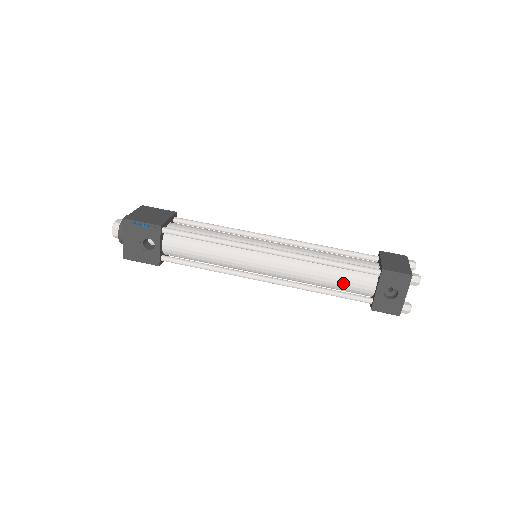
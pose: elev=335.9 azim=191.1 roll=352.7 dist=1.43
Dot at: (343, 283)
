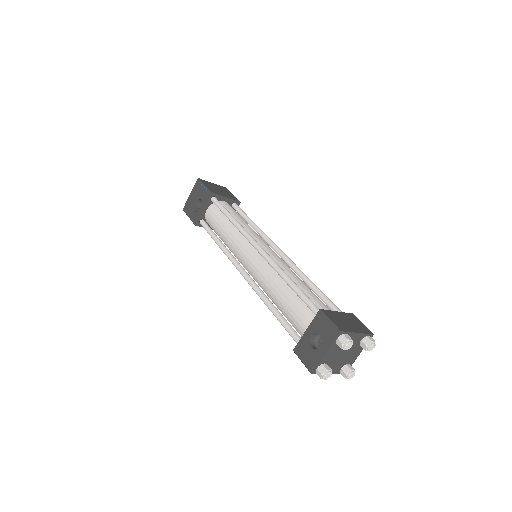
Dot at: (289, 309)
